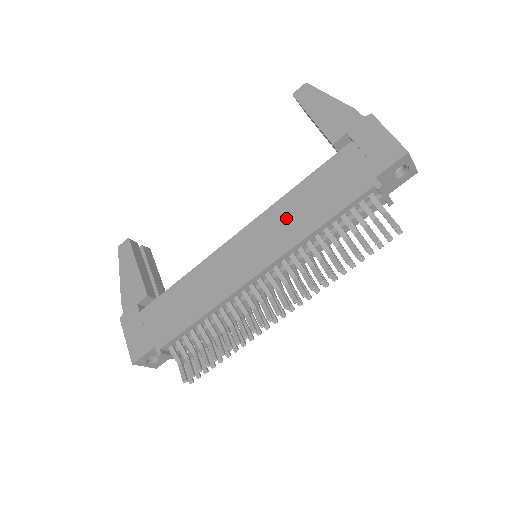
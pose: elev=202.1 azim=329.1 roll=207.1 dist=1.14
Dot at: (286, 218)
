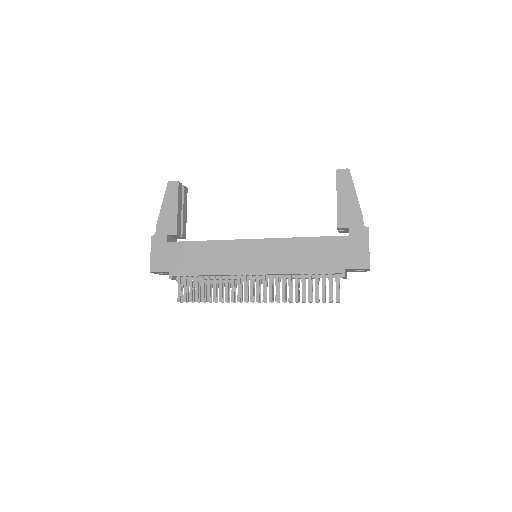
Dot at: (286, 253)
